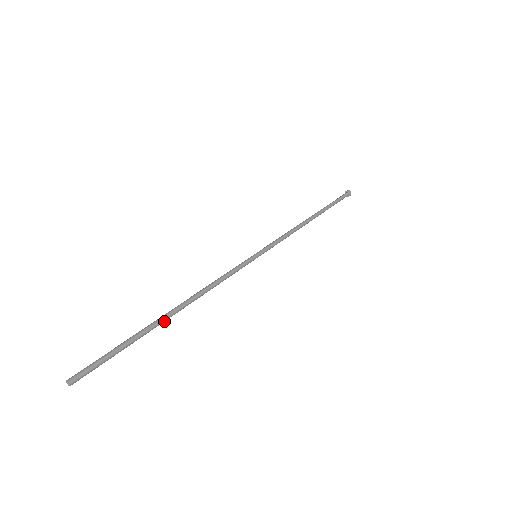
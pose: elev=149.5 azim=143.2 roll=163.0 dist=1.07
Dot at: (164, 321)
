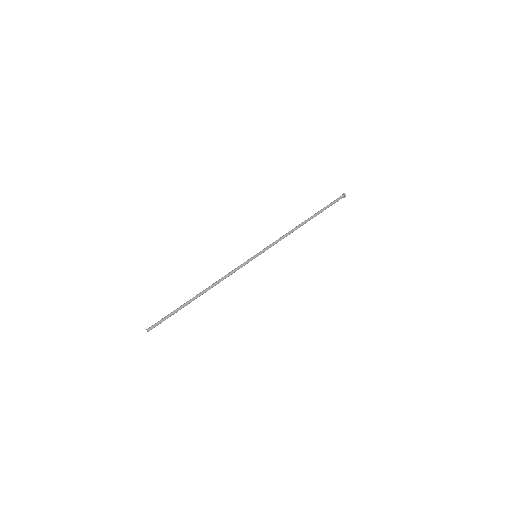
Dot at: (194, 299)
